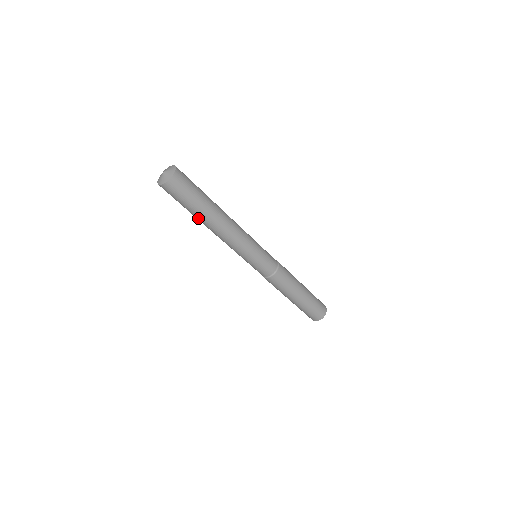
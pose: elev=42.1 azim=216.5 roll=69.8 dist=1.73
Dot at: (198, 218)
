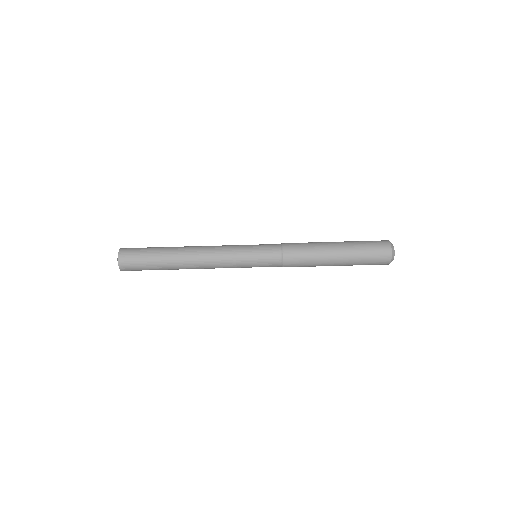
Dot at: (171, 269)
